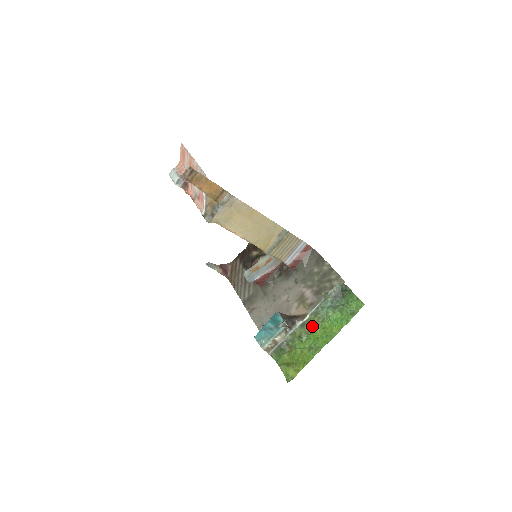
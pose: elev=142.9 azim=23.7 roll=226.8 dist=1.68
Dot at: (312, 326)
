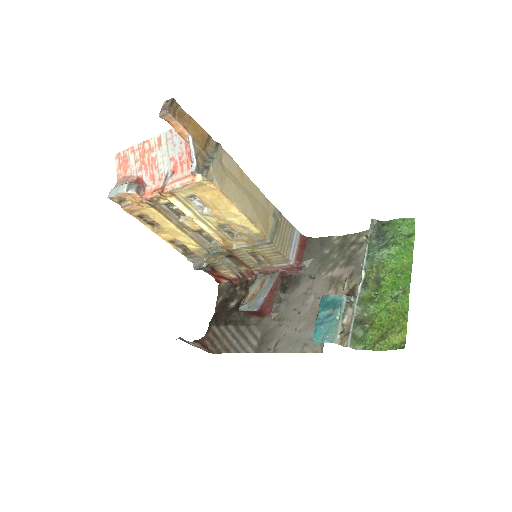
Dot at: (376, 280)
